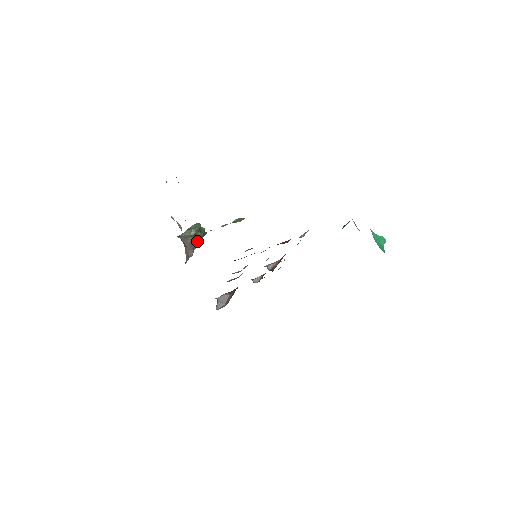
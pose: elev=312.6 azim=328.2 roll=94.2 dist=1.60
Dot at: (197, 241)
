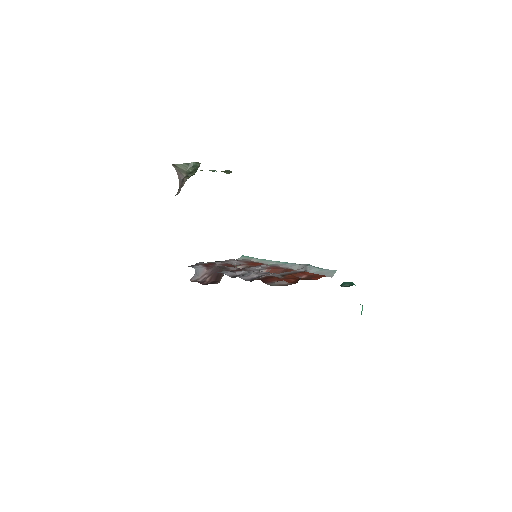
Dot at: (187, 178)
